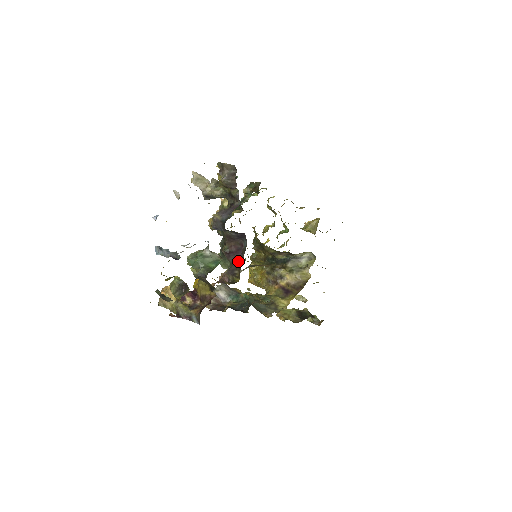
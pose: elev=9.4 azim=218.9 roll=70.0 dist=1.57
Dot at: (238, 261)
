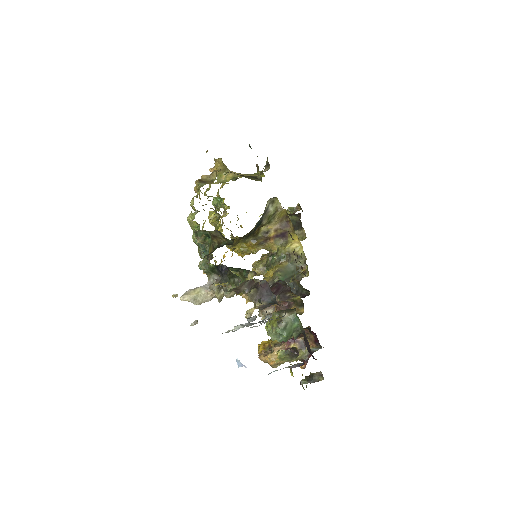
Dot at: (284, 291)
